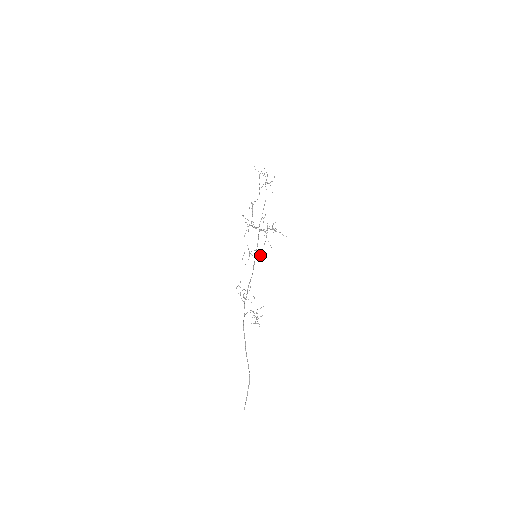
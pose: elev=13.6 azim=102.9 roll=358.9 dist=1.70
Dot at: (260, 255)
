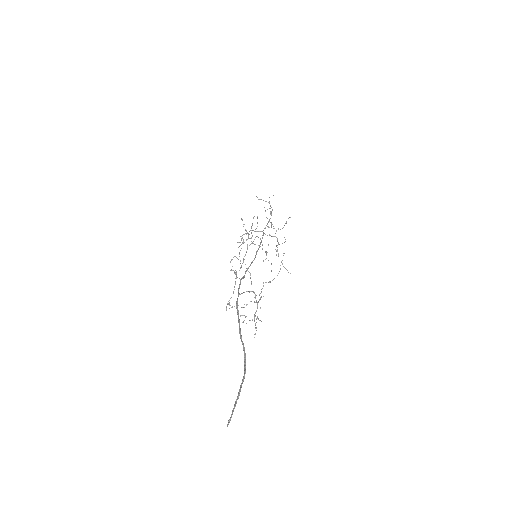
Dot at: (251, 283)
